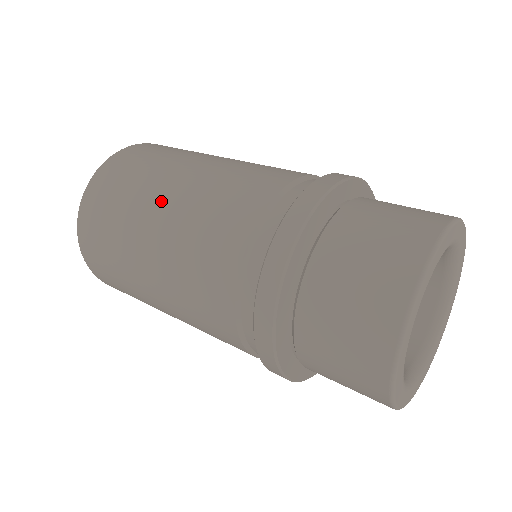
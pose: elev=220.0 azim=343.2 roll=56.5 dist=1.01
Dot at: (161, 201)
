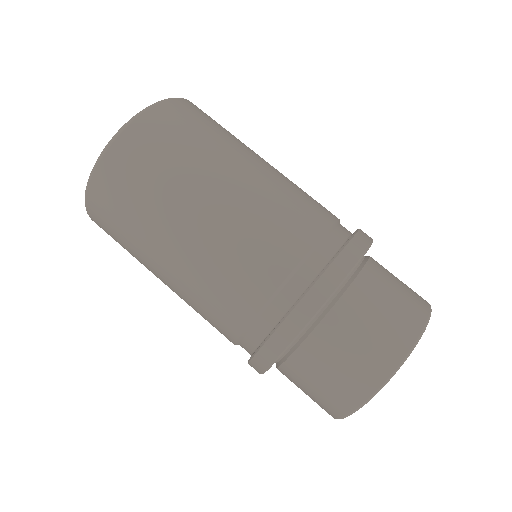
Dot at: (192, 214)
